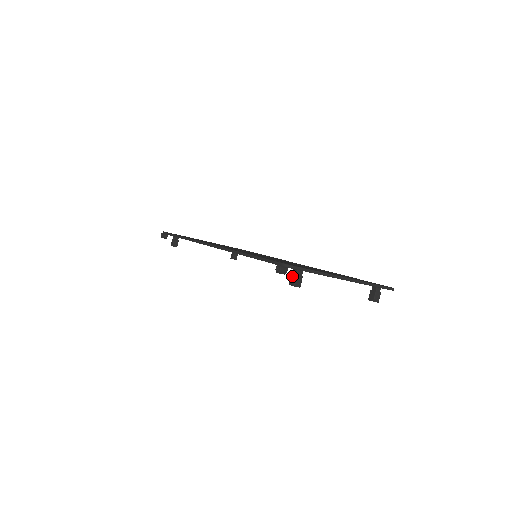
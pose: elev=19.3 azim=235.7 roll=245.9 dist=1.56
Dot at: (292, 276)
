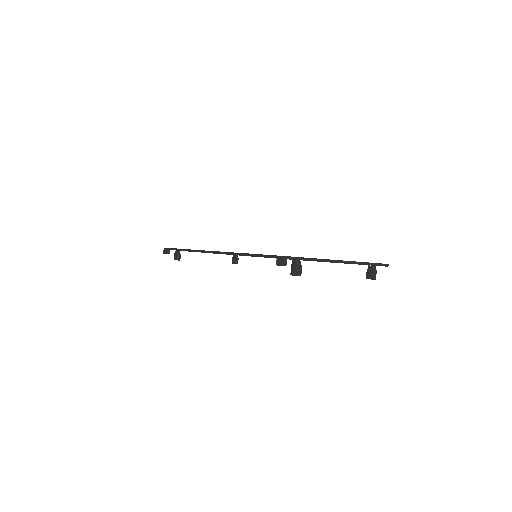
Dot at: (292, 267)
